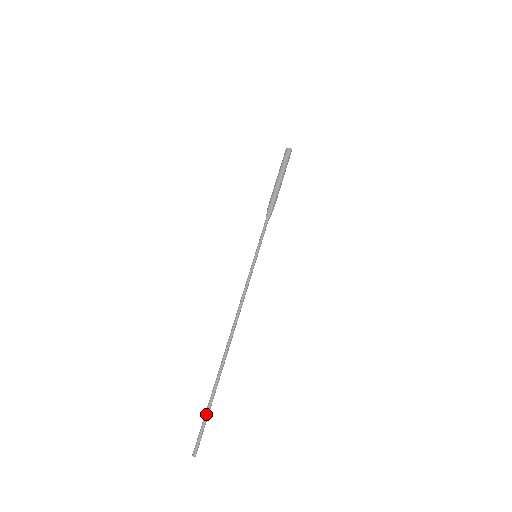
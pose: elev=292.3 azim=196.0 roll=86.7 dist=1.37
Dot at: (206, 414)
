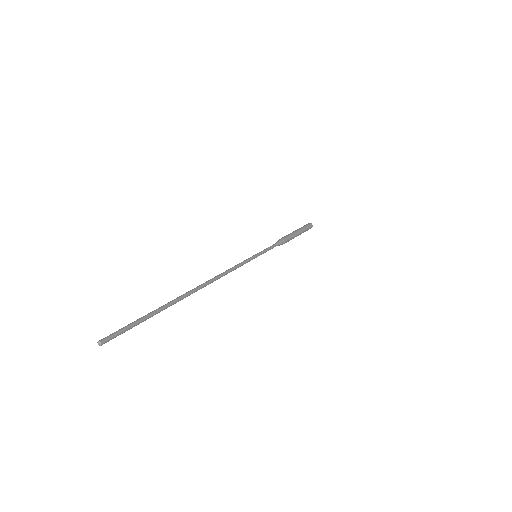
Dot at: (142, 319)
